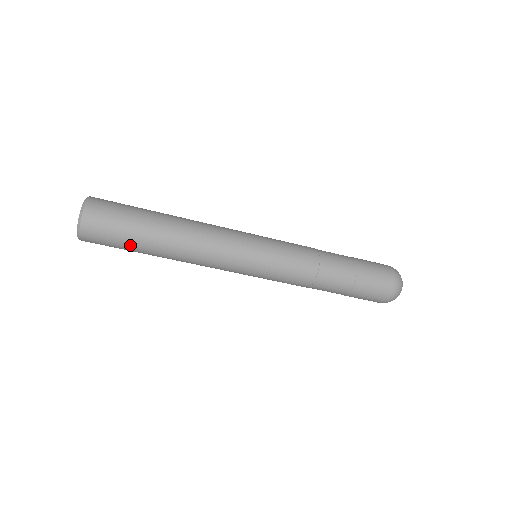
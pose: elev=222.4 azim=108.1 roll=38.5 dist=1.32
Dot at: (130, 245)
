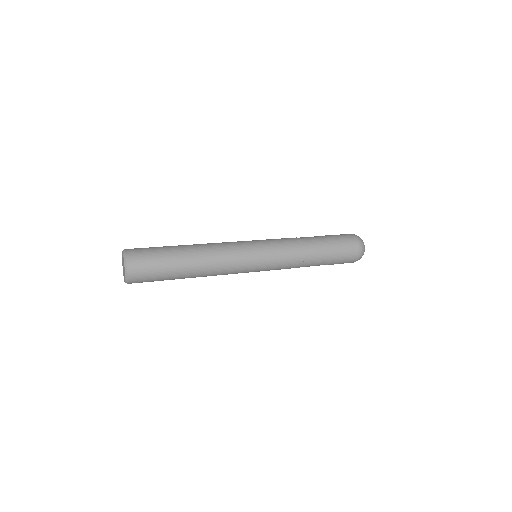
Dot at: occluded
